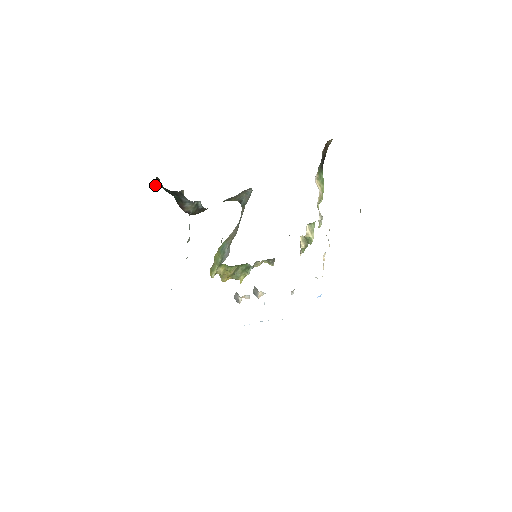
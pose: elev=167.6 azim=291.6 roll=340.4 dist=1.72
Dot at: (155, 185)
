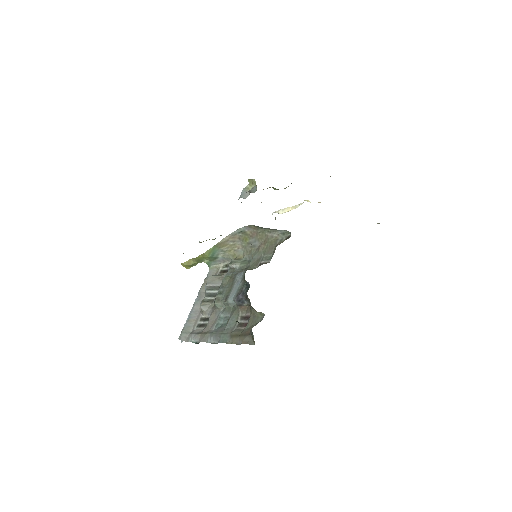
Dot at: occluded
